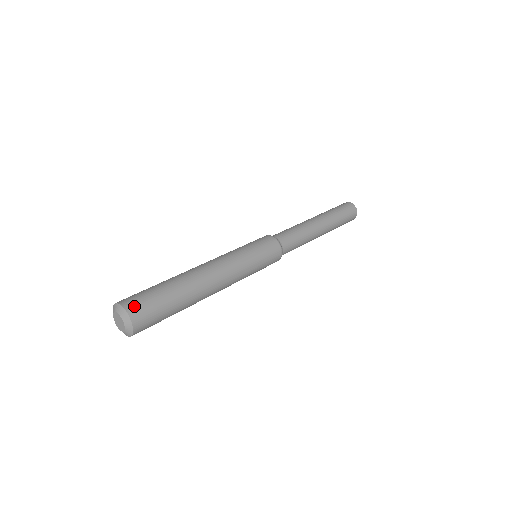
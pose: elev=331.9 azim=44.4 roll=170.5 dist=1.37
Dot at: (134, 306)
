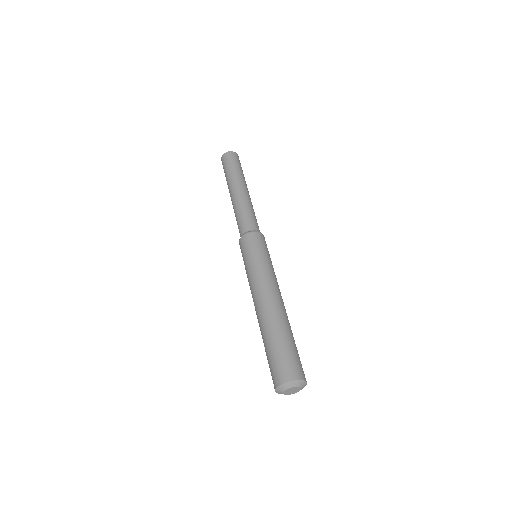
Dot at: (302, 373)
